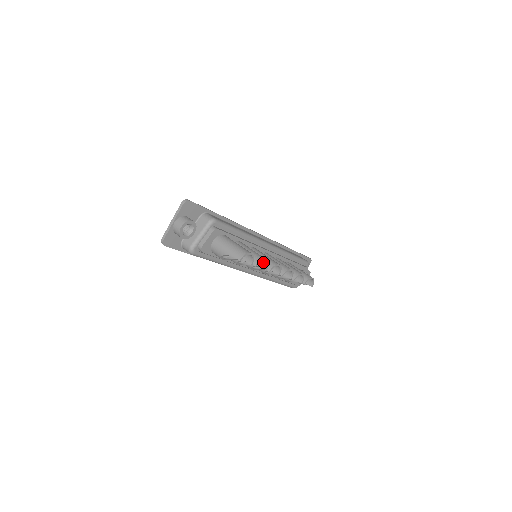
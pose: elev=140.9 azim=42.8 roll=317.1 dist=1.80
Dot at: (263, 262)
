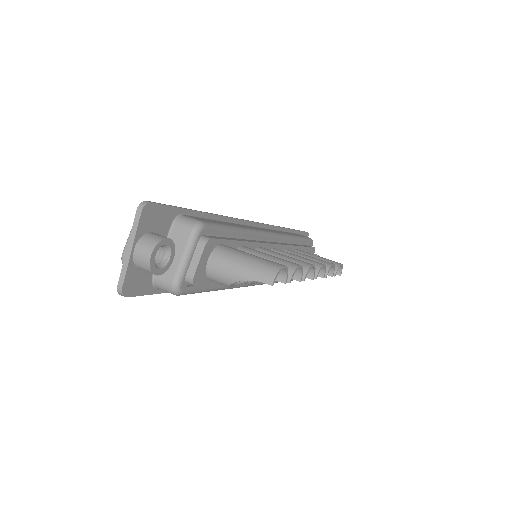
Dot at: occluded
